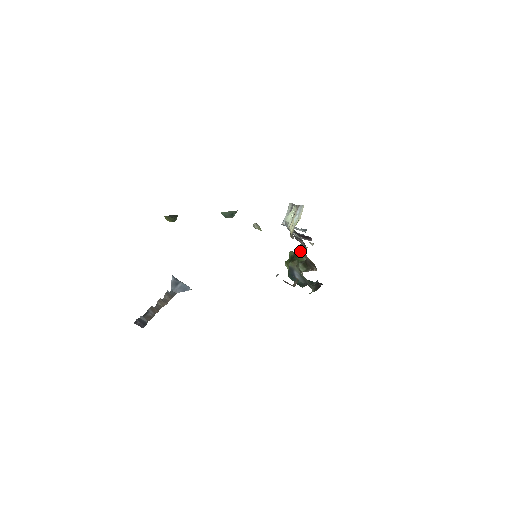
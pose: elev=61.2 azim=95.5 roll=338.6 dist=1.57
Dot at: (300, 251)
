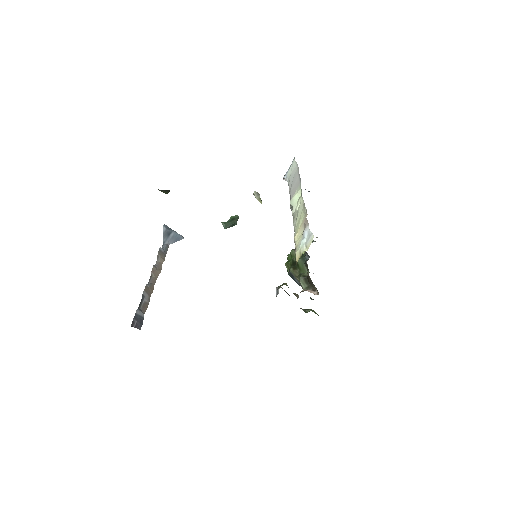
Dot at: (303, 261)
